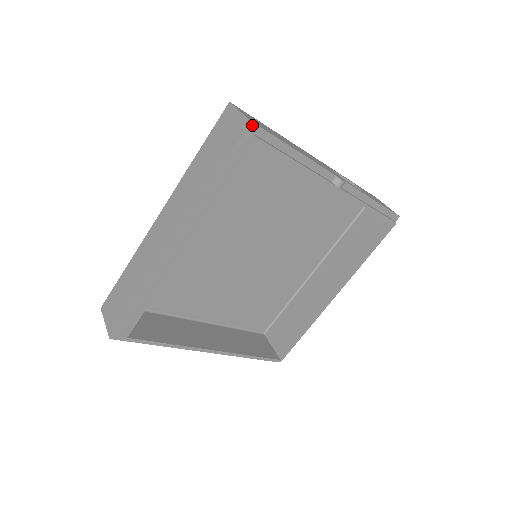
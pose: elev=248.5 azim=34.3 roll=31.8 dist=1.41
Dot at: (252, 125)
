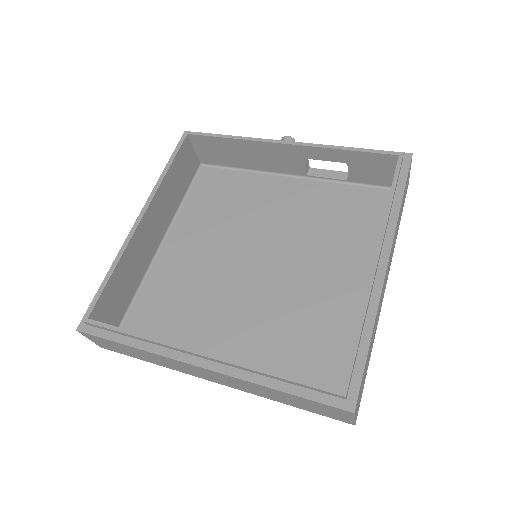
Dot at: occluded
